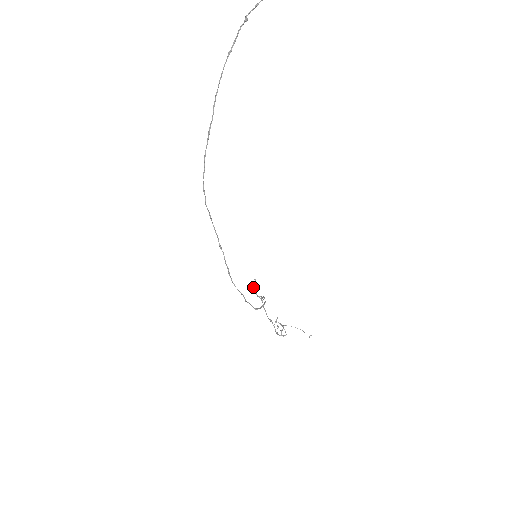
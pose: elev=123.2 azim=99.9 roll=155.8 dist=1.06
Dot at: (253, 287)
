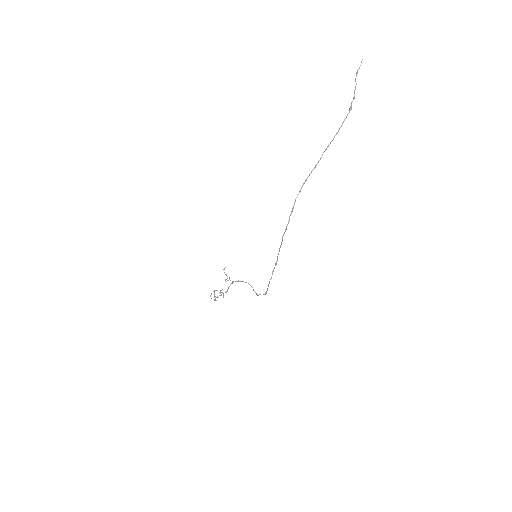
Dot at: (226, 274)
